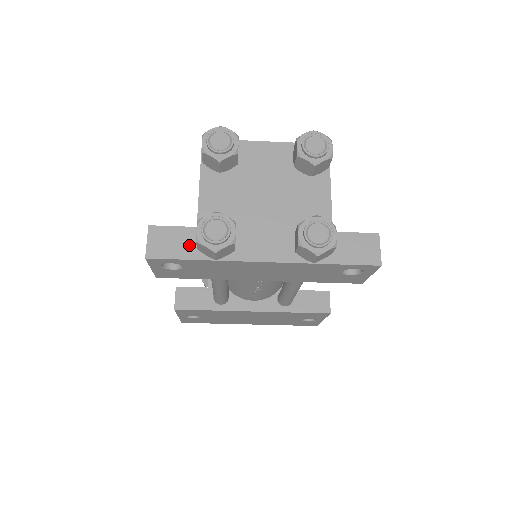
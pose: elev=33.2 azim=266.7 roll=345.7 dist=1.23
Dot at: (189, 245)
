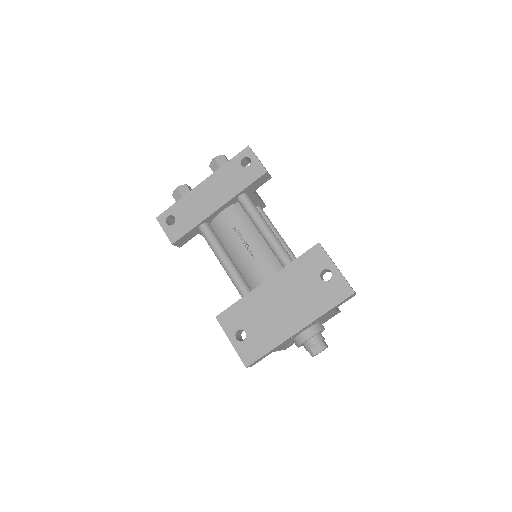
Dot at: occluded
